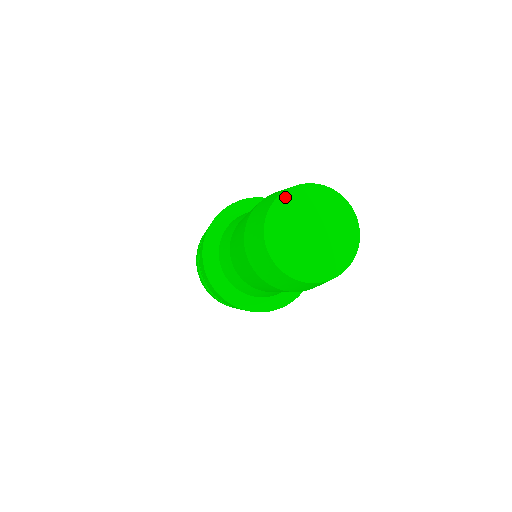
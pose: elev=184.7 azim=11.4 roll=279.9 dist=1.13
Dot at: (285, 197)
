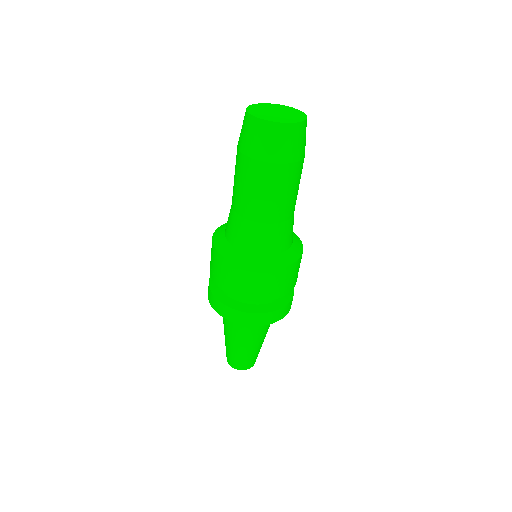
Dot at: (282, 106)
